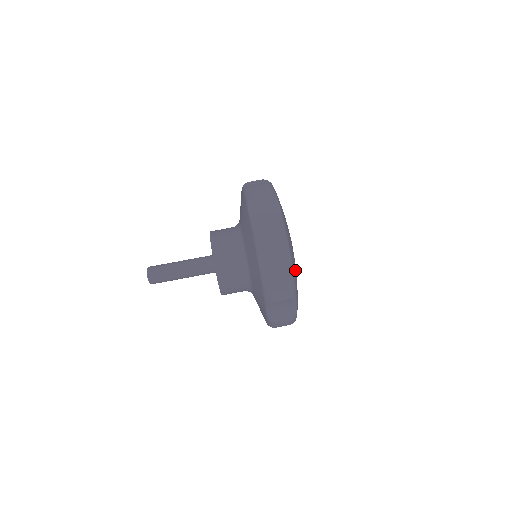
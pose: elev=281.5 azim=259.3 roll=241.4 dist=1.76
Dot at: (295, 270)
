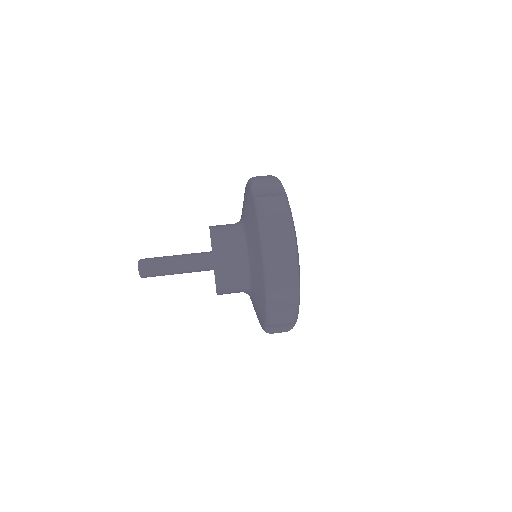
Dot at: occluded
